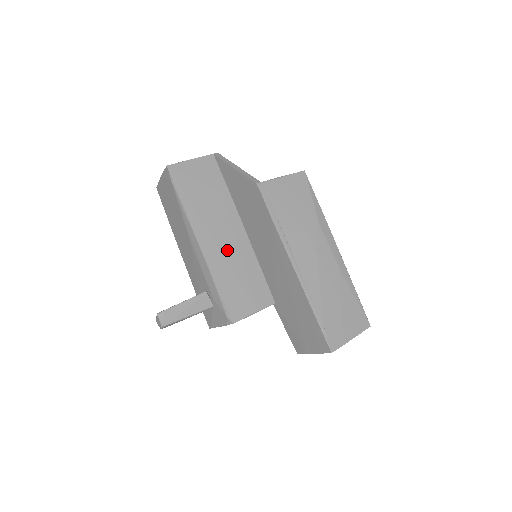
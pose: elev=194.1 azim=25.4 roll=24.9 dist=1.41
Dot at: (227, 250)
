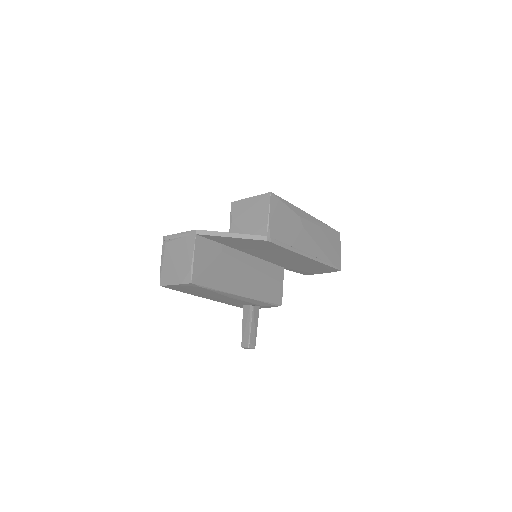
Dot at: (252, 278)
